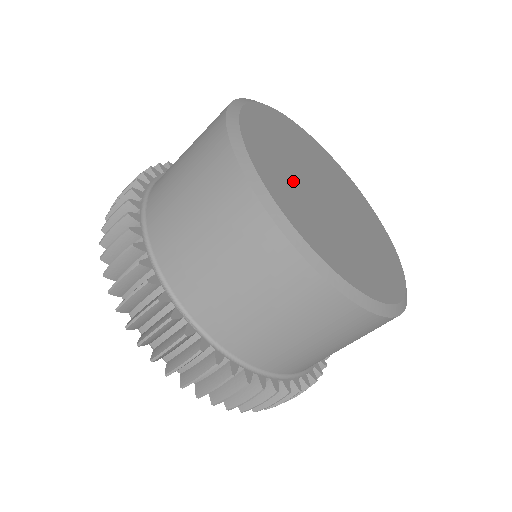
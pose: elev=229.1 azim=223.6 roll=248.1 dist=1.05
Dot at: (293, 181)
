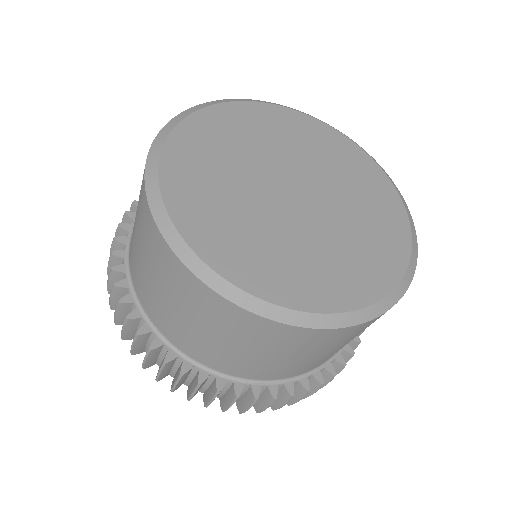
Dot at: (285, 246)
